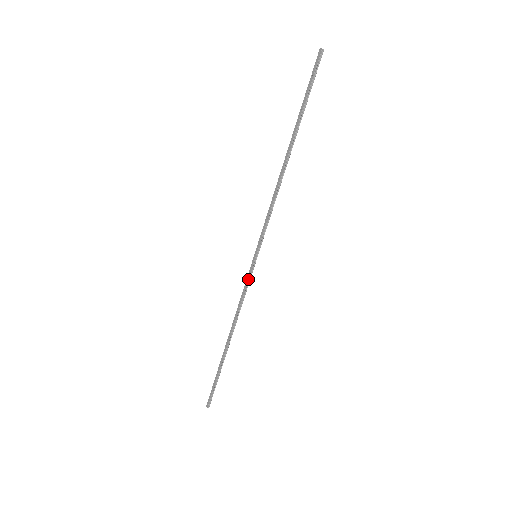
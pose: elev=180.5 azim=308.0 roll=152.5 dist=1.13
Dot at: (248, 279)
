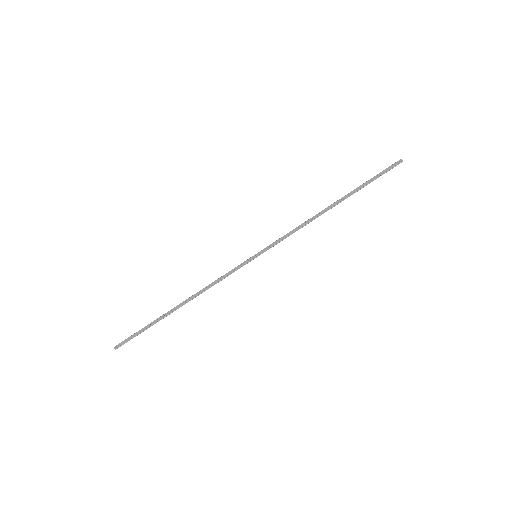
Dot at: (237, 268)
